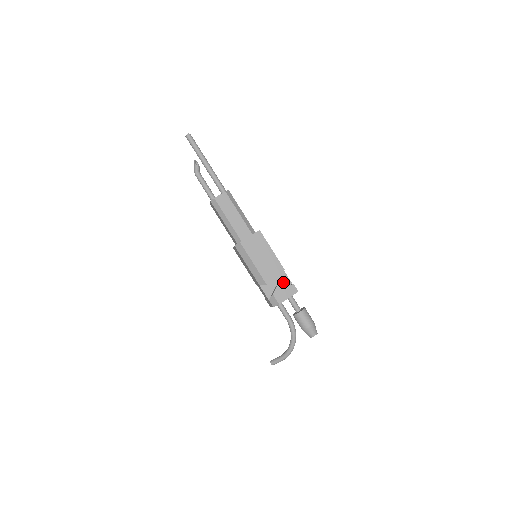
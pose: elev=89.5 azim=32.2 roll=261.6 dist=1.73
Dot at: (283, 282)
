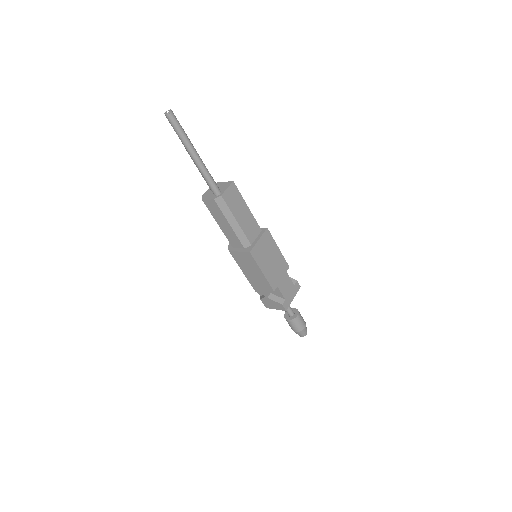
Dot at: (276, 293)
